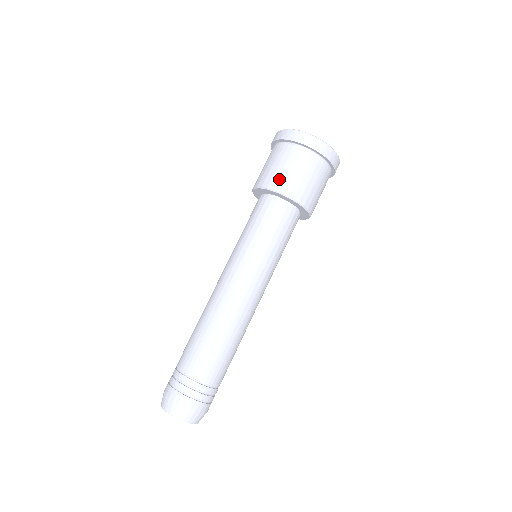
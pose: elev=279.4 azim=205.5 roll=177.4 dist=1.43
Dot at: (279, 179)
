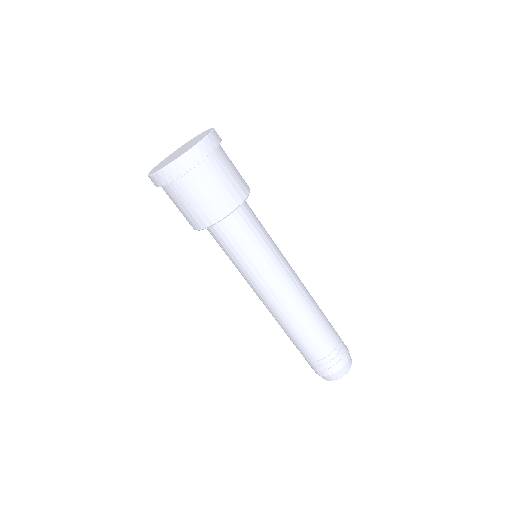
Dot at: (213, 209)
